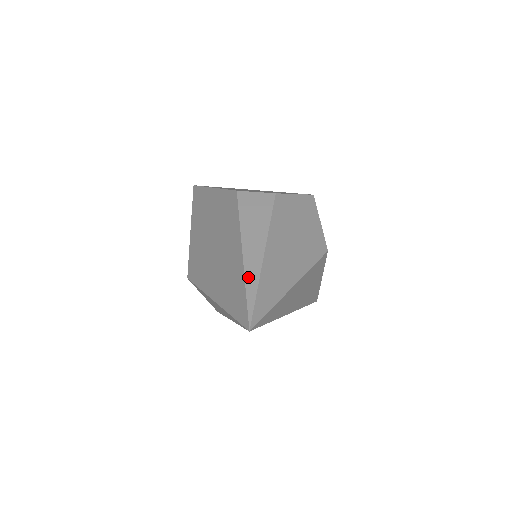
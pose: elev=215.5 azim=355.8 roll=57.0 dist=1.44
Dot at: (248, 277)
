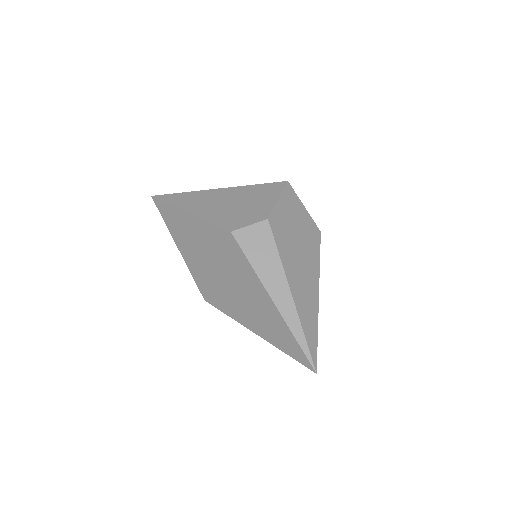
Dot at: (291, 325)
